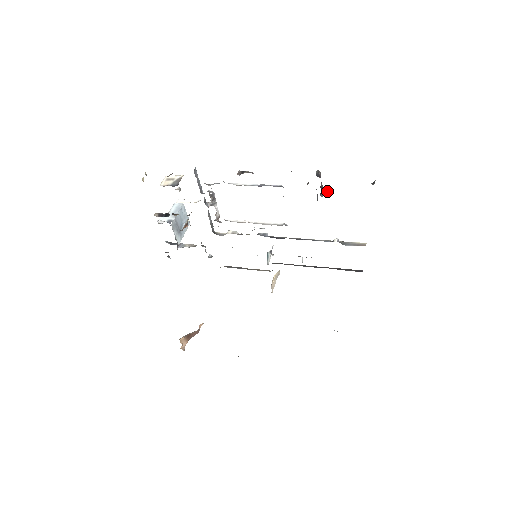
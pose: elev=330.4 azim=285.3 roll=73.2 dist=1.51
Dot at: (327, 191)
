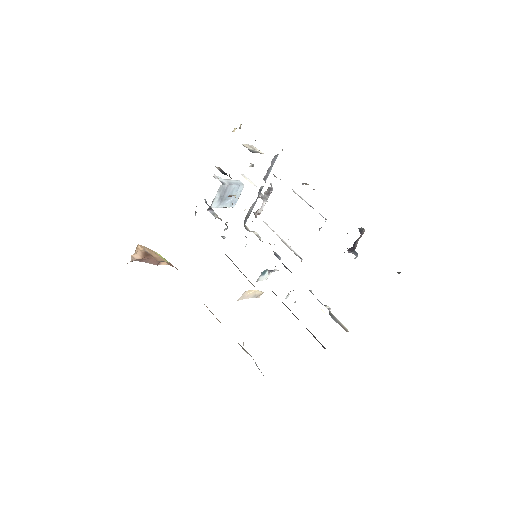
Dot at: (356, 254)
